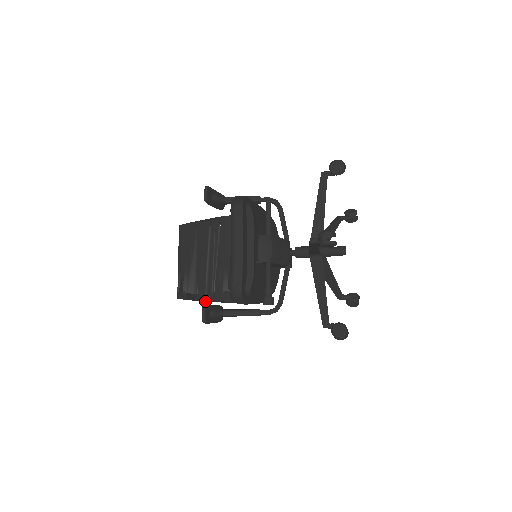
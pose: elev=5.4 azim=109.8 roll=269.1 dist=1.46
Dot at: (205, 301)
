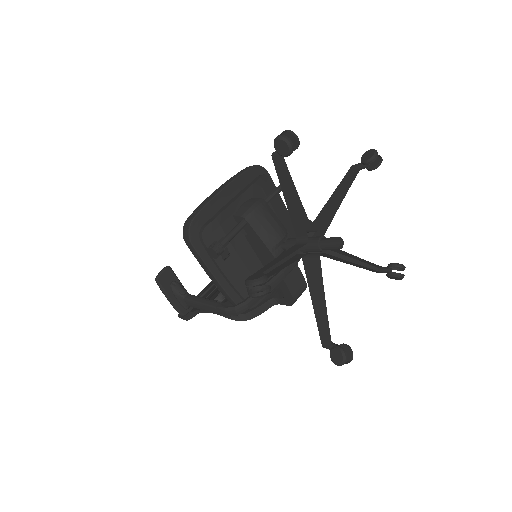
Dot at: (193, 313)
